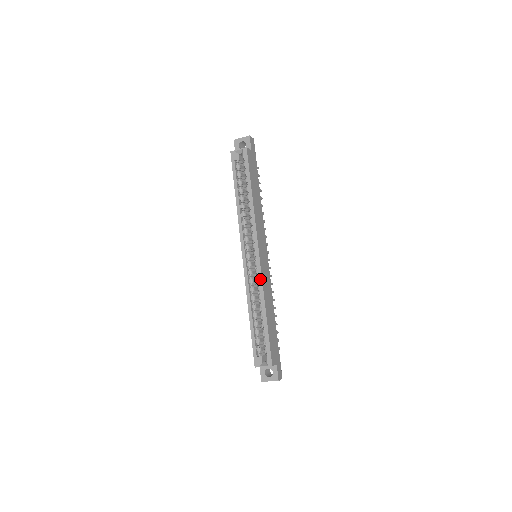
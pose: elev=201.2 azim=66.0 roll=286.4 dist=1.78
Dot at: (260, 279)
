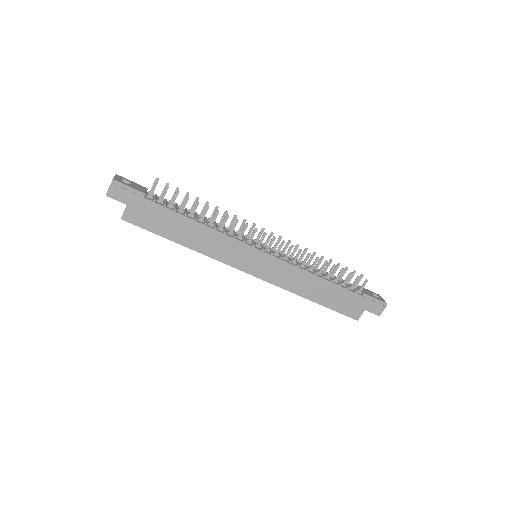
Dot at: (275, 285)
